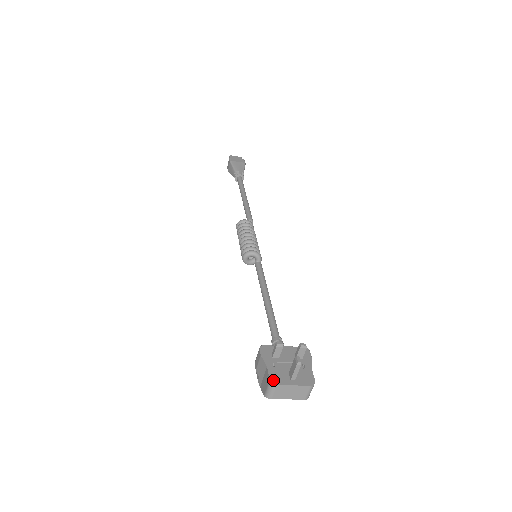
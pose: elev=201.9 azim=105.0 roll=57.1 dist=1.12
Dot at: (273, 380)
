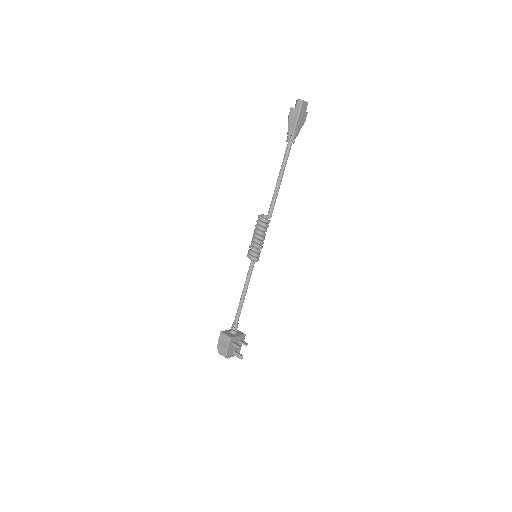
Dot at: (227, 357)
